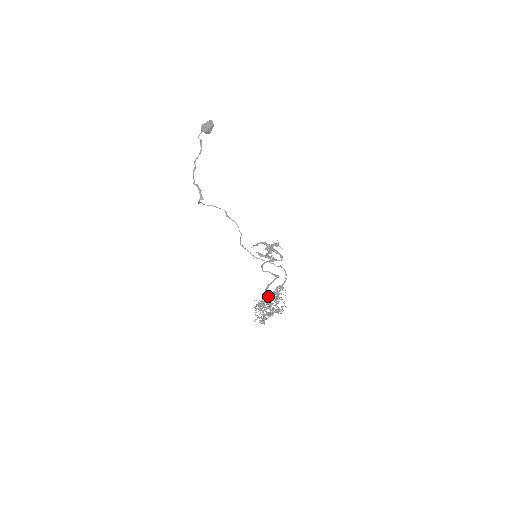
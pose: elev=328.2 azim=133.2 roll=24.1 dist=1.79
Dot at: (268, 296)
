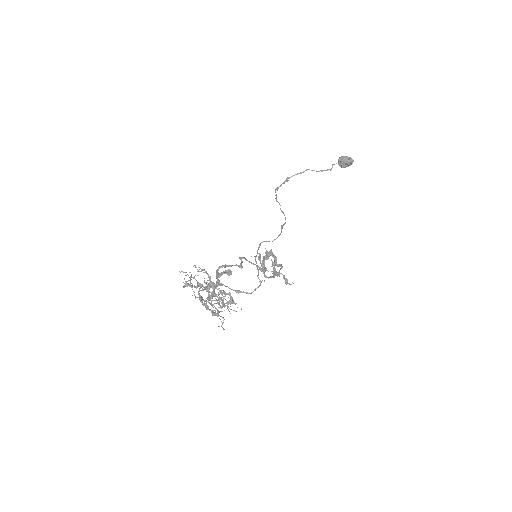
Dot at: occluded
